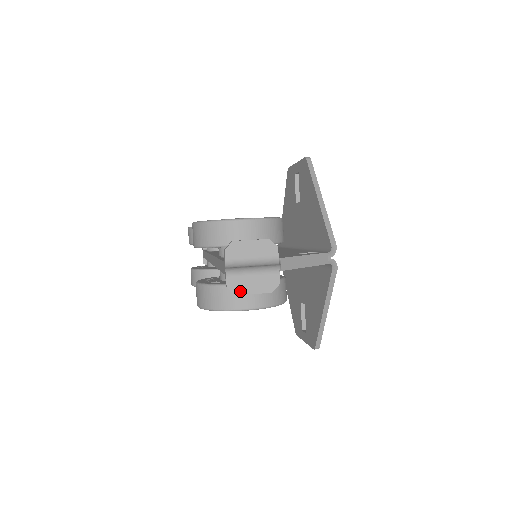
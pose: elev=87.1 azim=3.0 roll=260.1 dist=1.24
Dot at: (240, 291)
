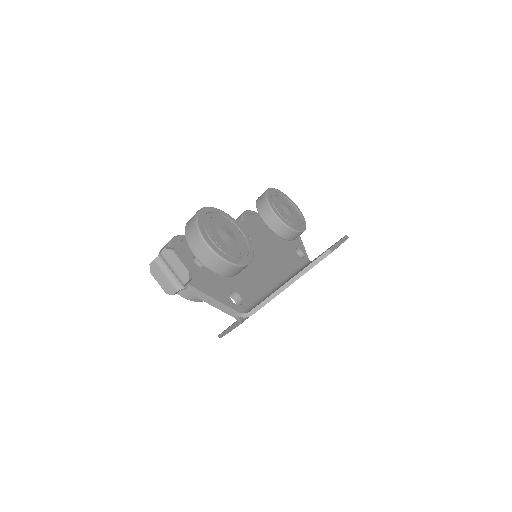
Dot at: (154, 273)
